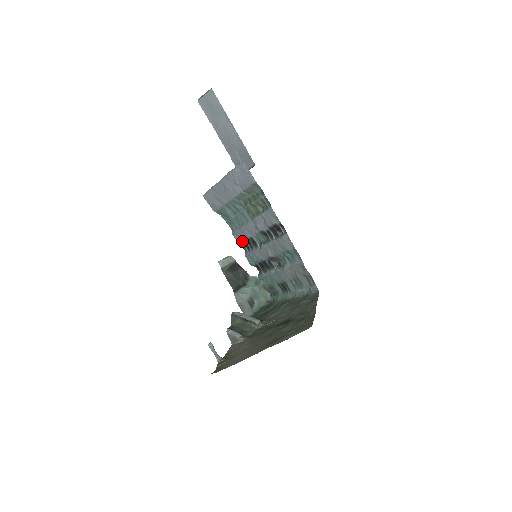
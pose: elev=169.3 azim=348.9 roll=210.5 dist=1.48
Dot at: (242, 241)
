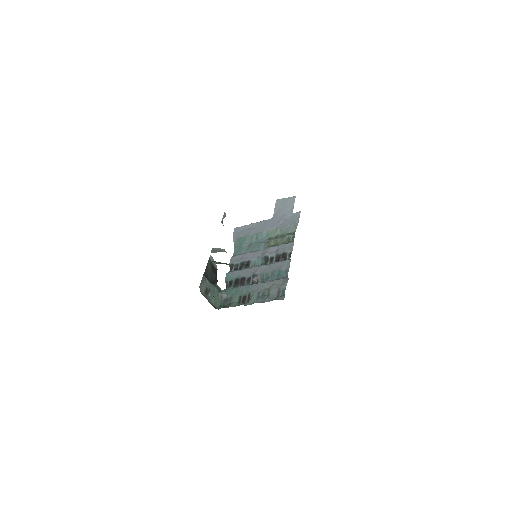
Dot at: (236, 263)
